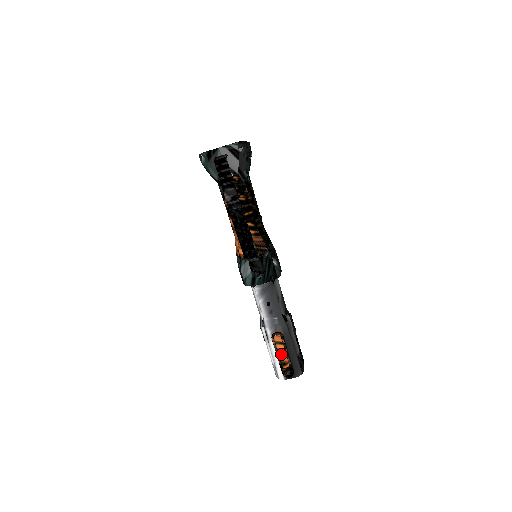
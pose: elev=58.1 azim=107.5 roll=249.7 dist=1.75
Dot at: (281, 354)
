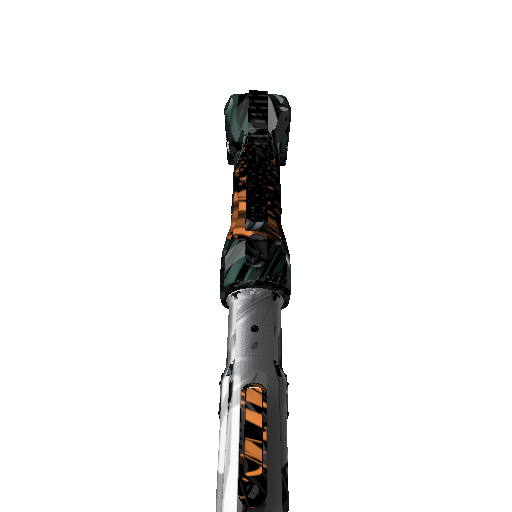
Dot at: (250, 436)
